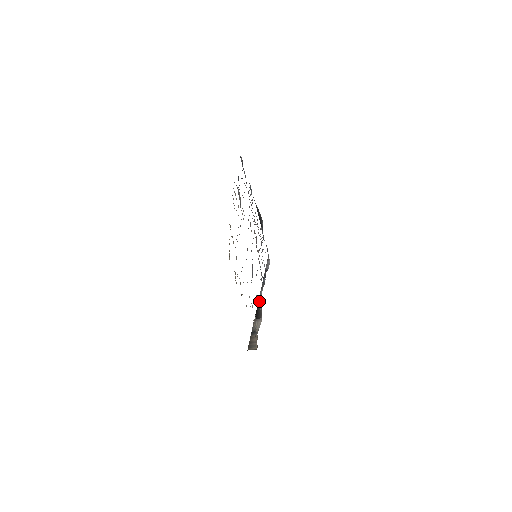
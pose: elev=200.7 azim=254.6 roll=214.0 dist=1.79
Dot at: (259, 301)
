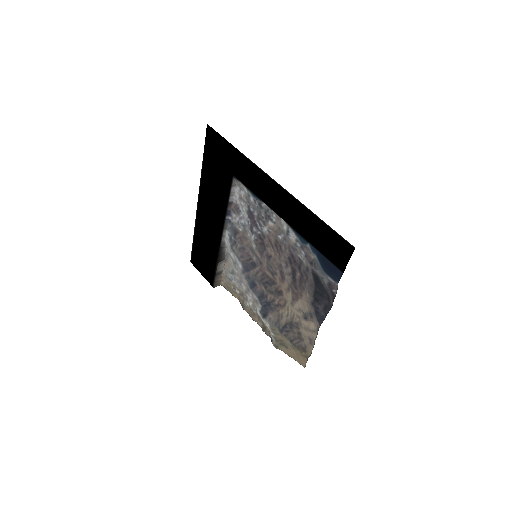
Dot at: (223, 244)
